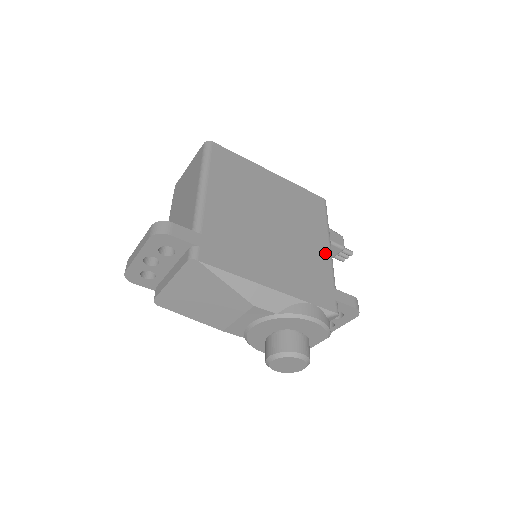
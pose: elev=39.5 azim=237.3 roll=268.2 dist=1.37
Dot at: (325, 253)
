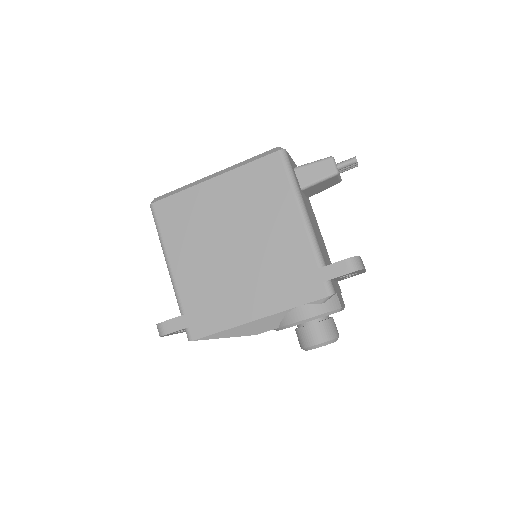
Dot at: (298, 231)
